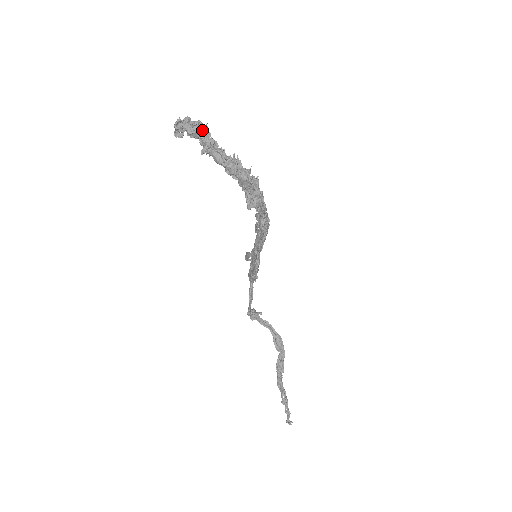
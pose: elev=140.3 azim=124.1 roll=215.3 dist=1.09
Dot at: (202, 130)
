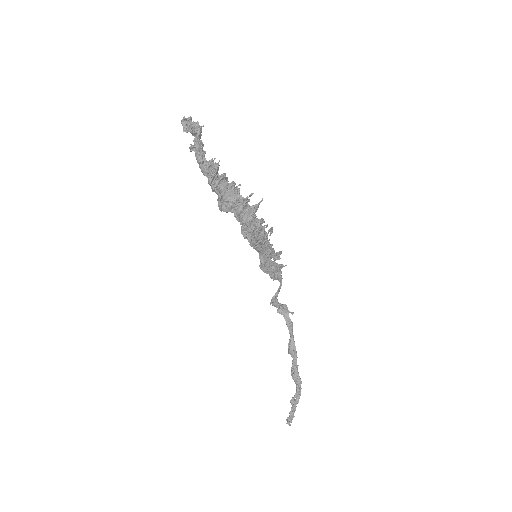
Dot at: (194, 131)
